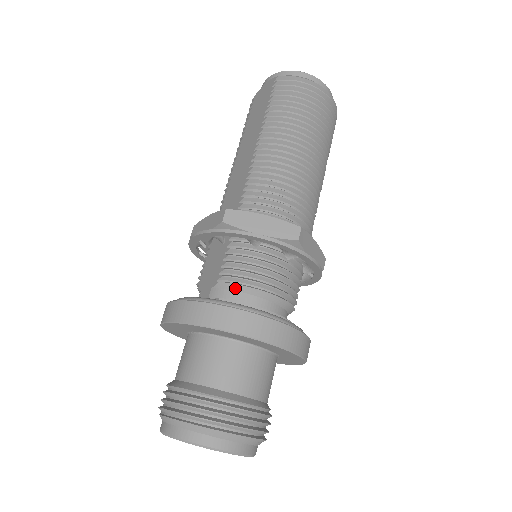
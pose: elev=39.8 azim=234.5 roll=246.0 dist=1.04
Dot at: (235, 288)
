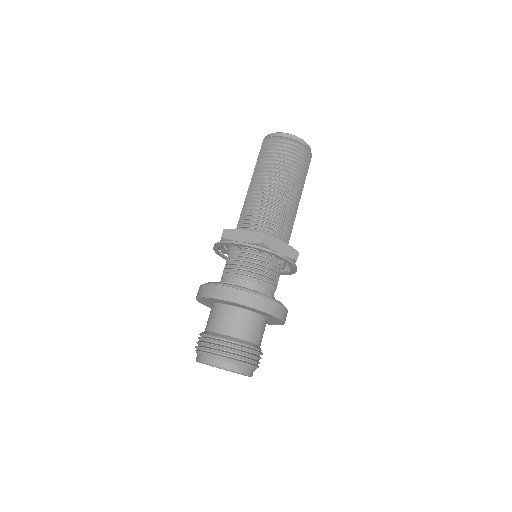
Dot at: (230, 275)
